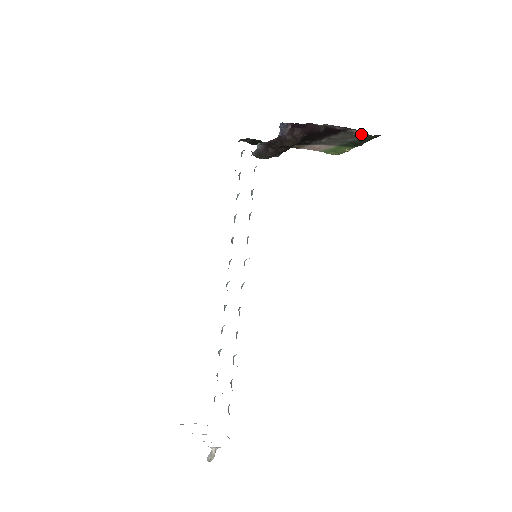
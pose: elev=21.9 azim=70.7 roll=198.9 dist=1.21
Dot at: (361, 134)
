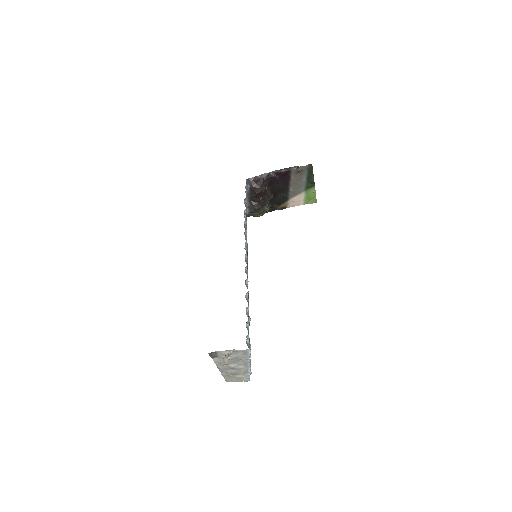
Dot at: (298, 167)
